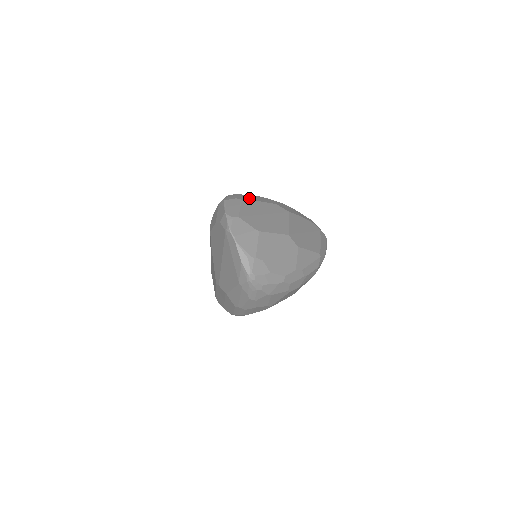
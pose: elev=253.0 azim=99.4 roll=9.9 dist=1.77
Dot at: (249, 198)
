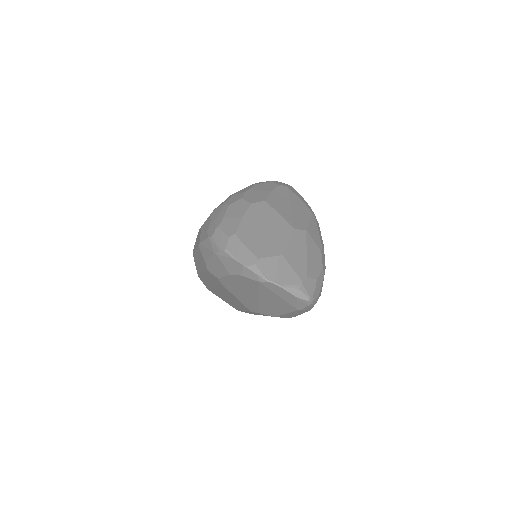
Dot at: (232, 223)
